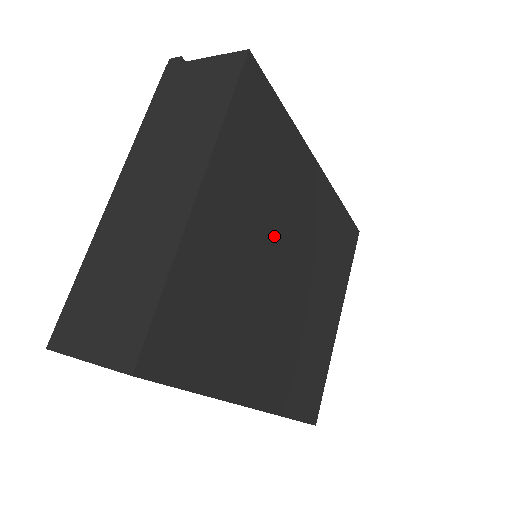
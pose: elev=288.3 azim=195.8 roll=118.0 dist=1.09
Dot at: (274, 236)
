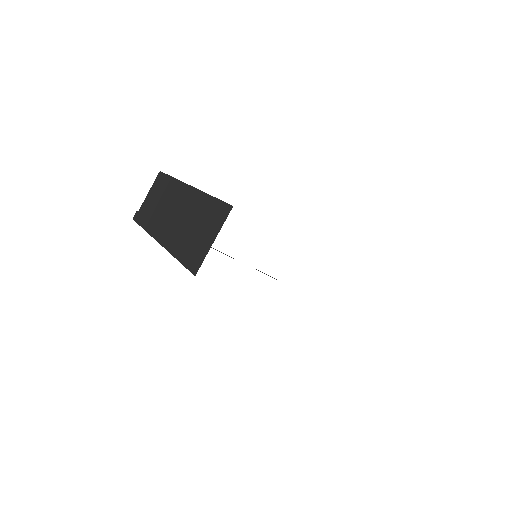
Dot at: occluded
